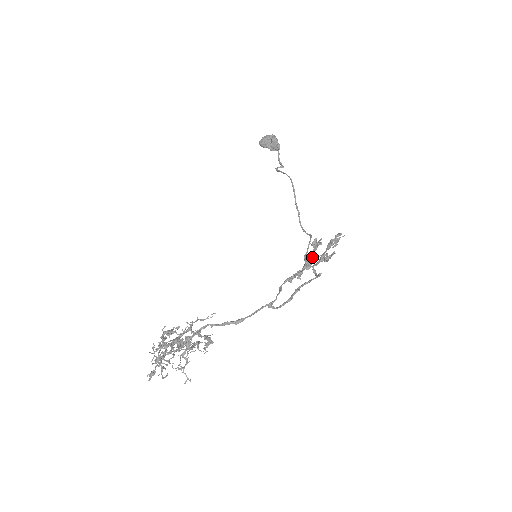
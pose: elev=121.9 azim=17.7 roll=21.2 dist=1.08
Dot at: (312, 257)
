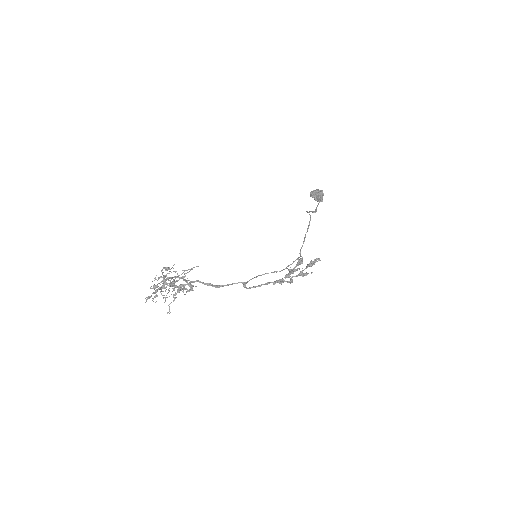
Dot at: (293, 269)
